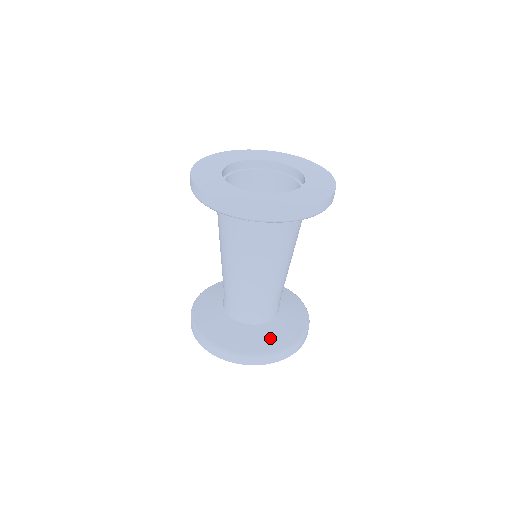
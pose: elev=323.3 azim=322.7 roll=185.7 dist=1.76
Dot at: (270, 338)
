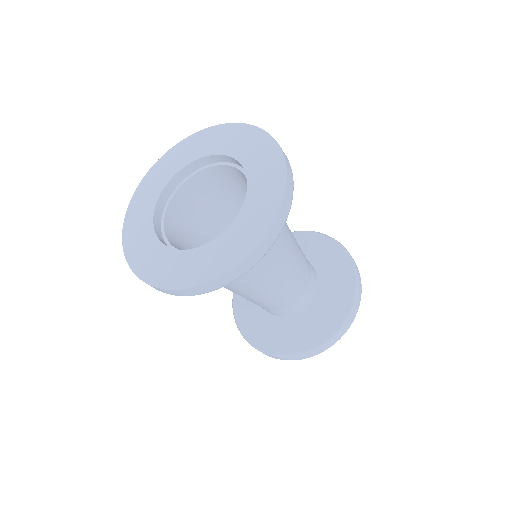
Dot at: (263, 332)
